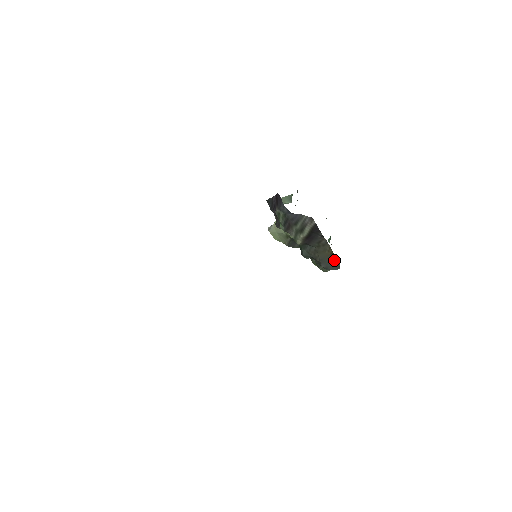
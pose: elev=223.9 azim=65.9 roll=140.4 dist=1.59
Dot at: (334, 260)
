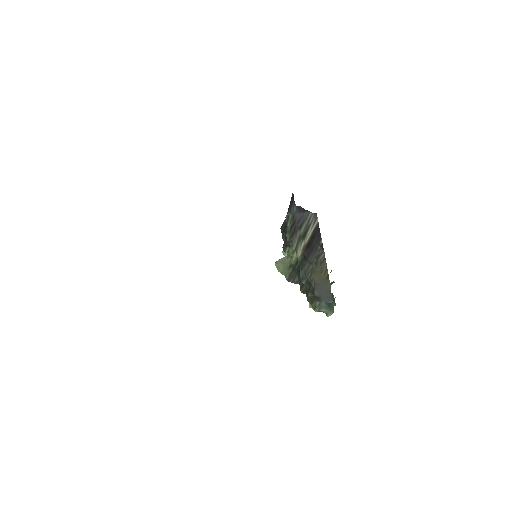
Dot at: (328, 287)
